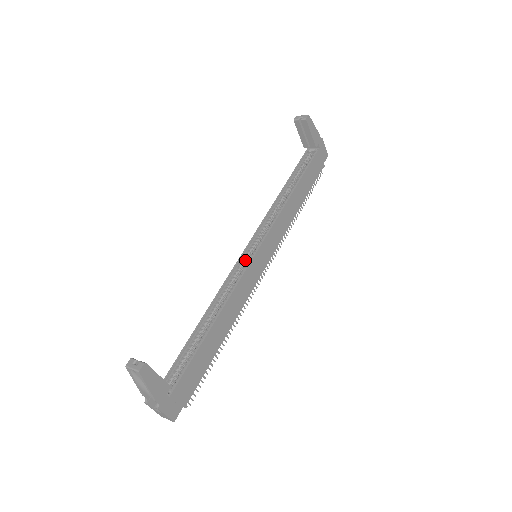
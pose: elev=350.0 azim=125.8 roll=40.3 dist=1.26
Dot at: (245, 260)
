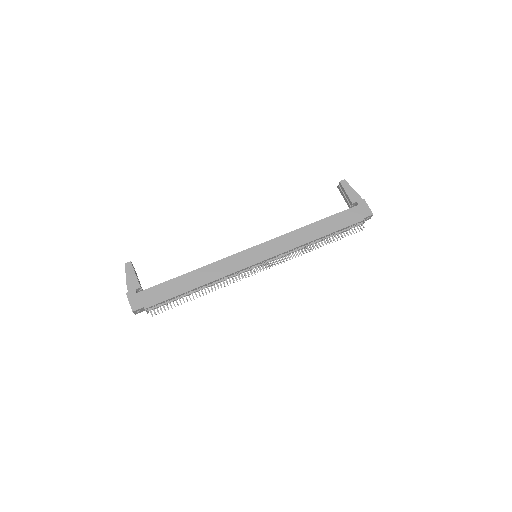
Dot at: occluded
